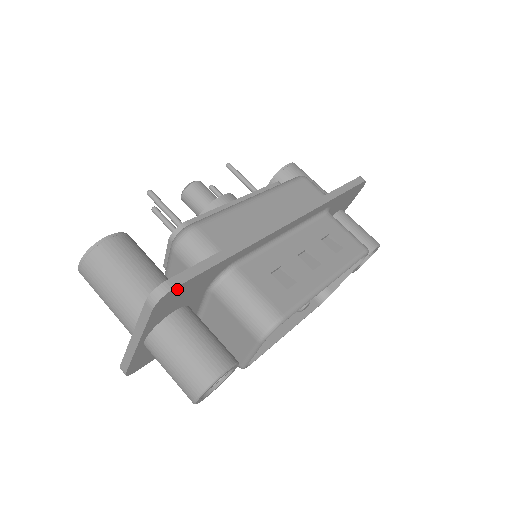
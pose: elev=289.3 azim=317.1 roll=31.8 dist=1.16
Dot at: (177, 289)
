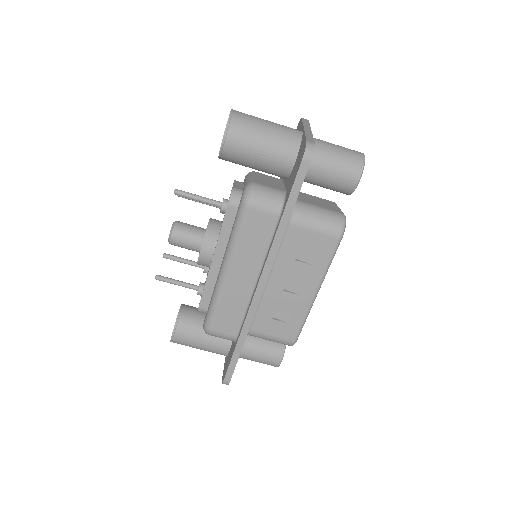
Dot at: (231, 377)
